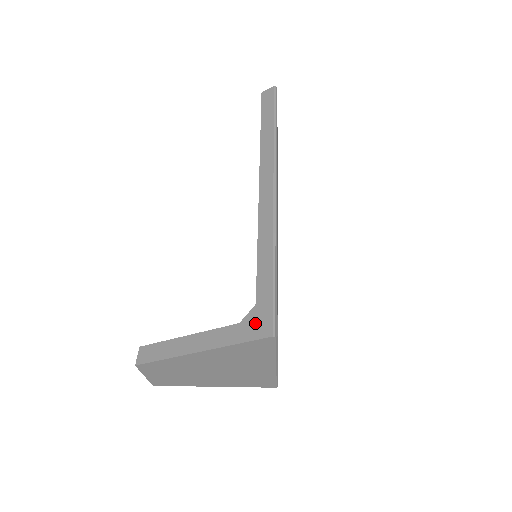
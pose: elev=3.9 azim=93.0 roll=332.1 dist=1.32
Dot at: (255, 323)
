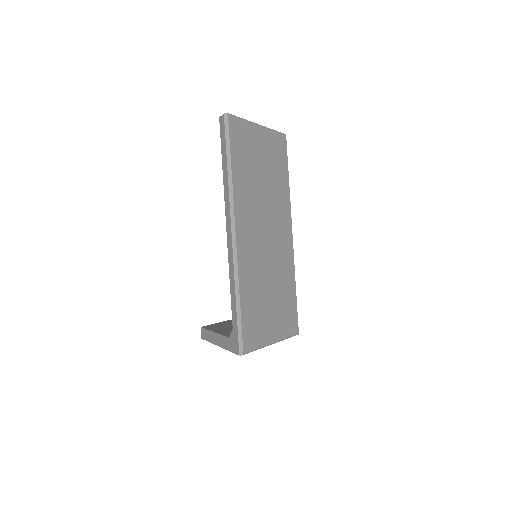
Dot at: (233, 342)
